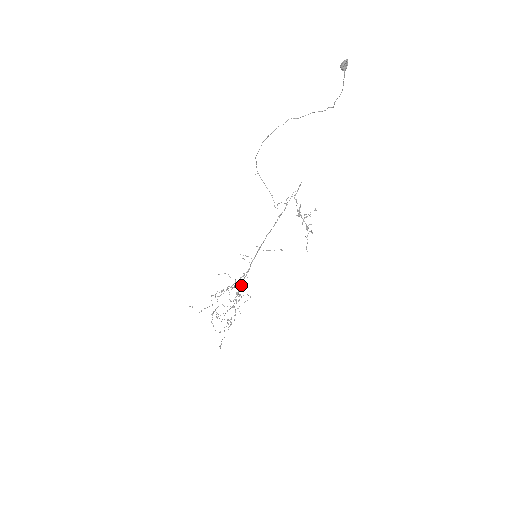
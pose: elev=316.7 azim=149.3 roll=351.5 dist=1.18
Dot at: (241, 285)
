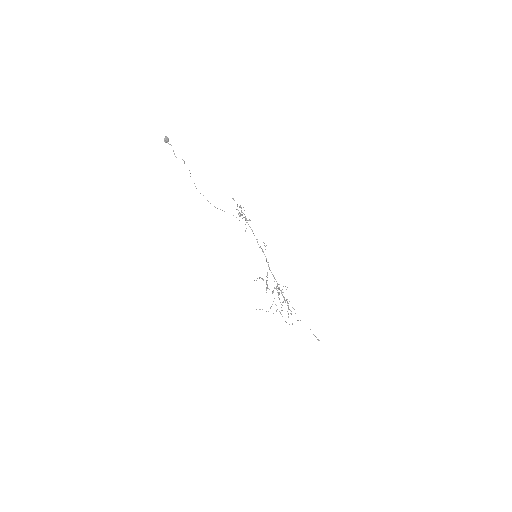
Dot at: occluded
